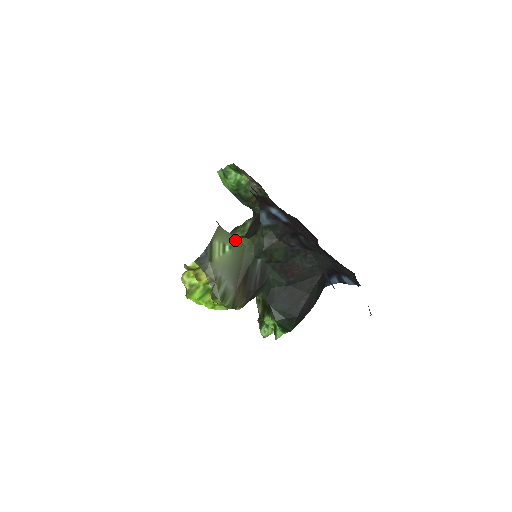
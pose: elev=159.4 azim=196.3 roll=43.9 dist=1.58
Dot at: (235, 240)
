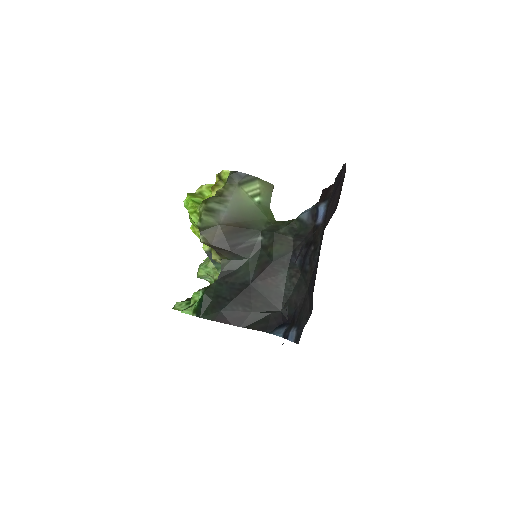
Dot at: (268, 207)
